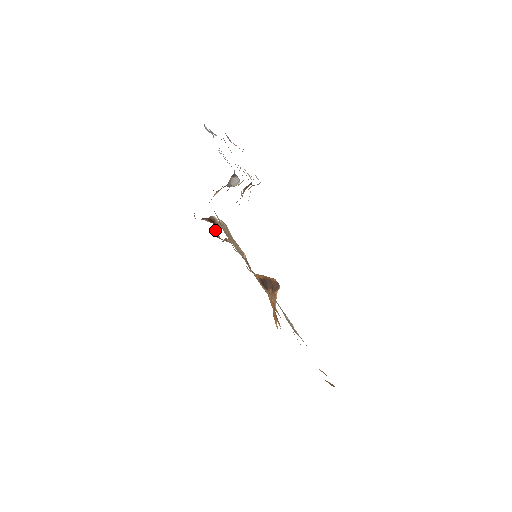
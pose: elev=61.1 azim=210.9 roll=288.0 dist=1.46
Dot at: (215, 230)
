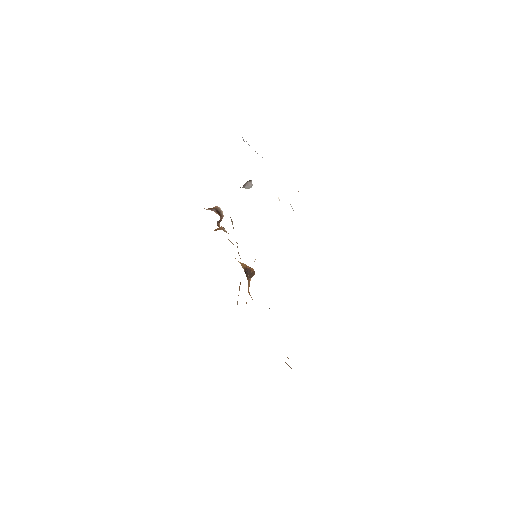
Dot at: (219, 221)
